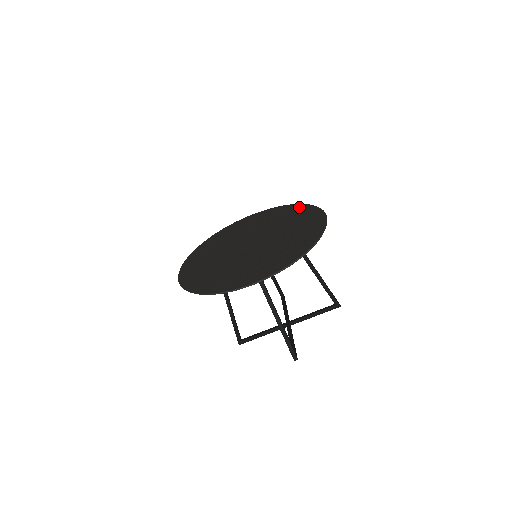
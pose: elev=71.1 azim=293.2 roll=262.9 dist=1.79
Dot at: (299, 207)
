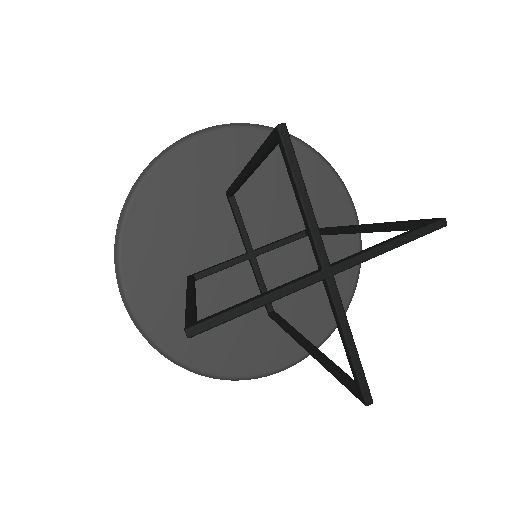
Dot at: (347, 281)
